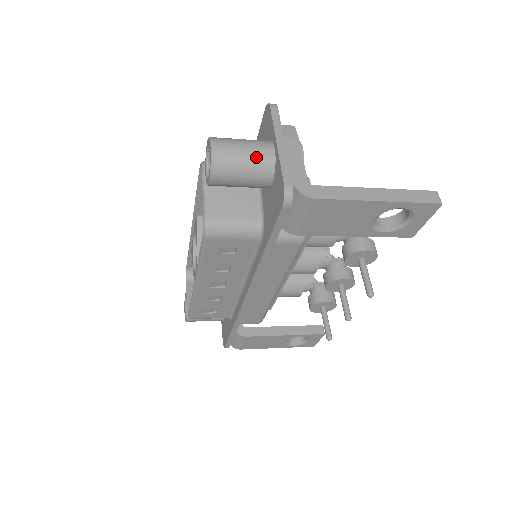
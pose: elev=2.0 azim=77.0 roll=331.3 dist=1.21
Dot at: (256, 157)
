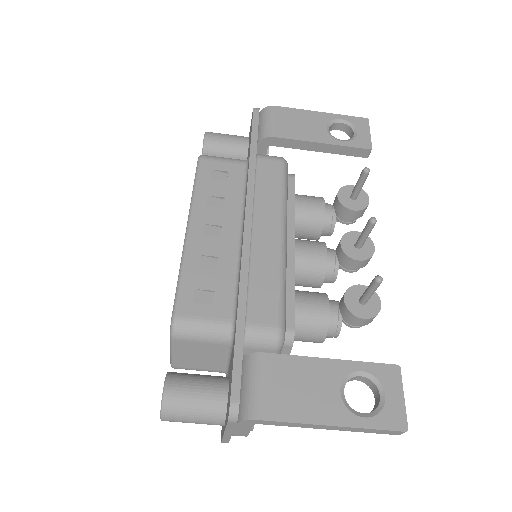
Dot at: occluded
